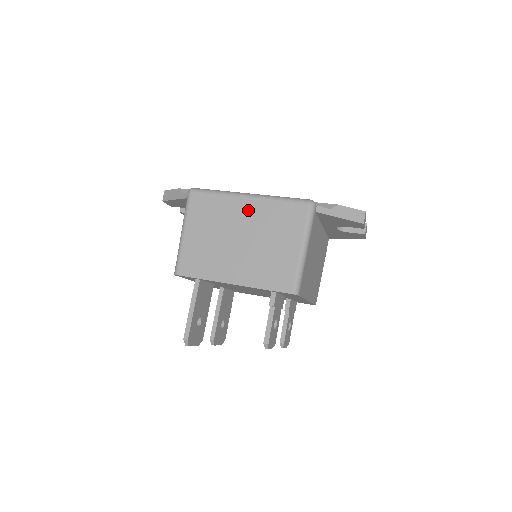
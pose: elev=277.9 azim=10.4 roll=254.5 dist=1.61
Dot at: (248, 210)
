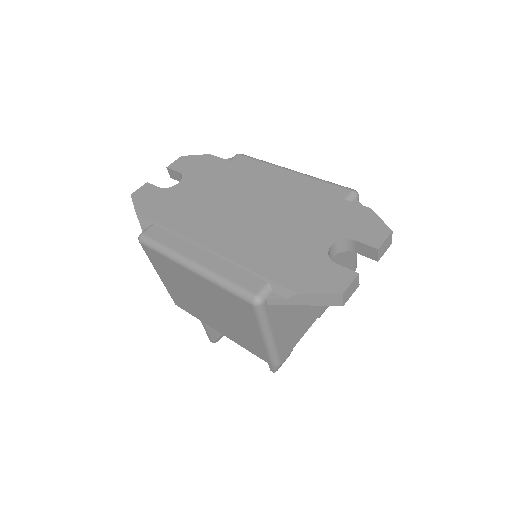
Dot at: (198, 283)
